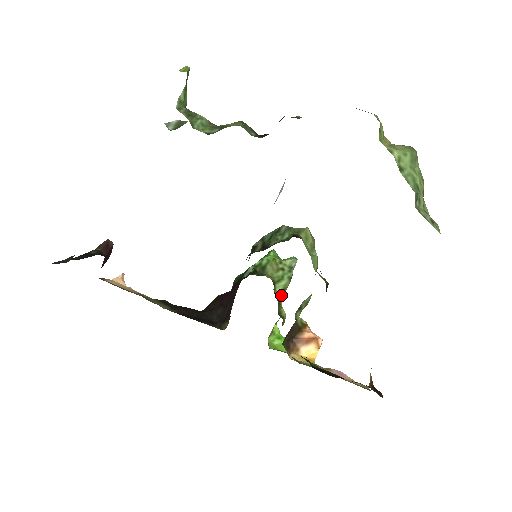
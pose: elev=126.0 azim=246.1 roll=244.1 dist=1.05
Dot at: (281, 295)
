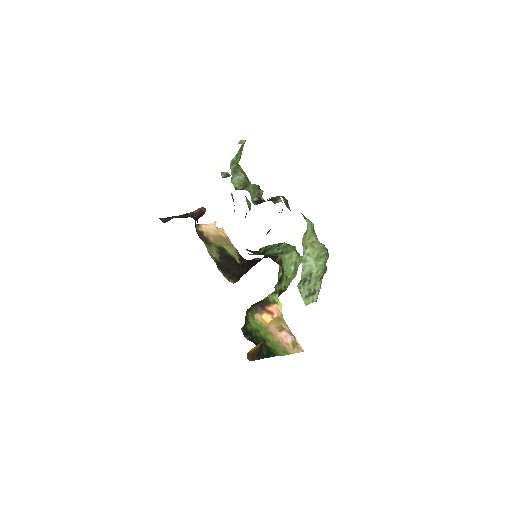
Dot at: occluded
